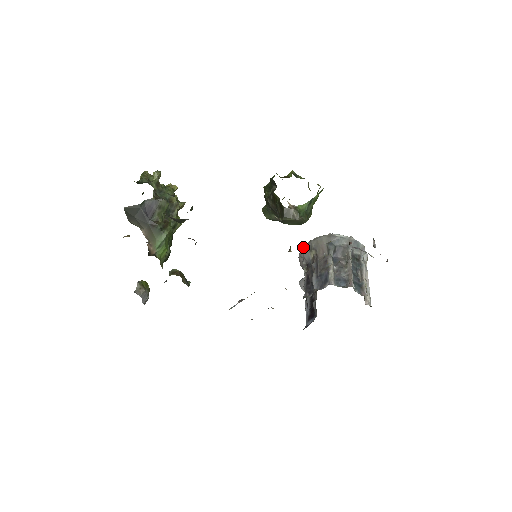
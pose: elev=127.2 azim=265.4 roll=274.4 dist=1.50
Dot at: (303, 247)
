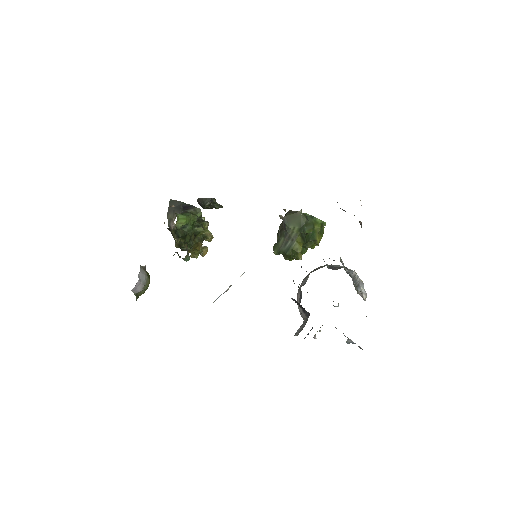
Dot at: (303, 280)
